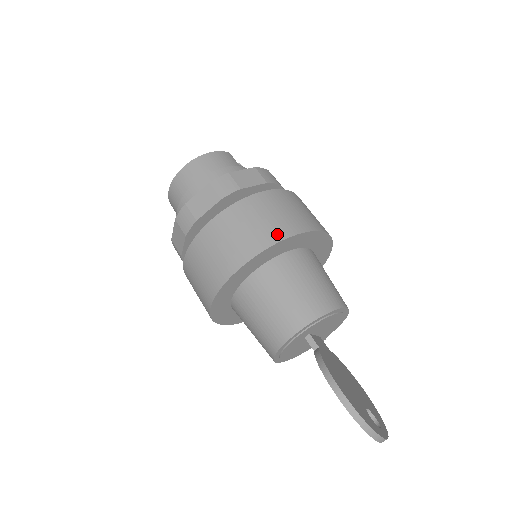
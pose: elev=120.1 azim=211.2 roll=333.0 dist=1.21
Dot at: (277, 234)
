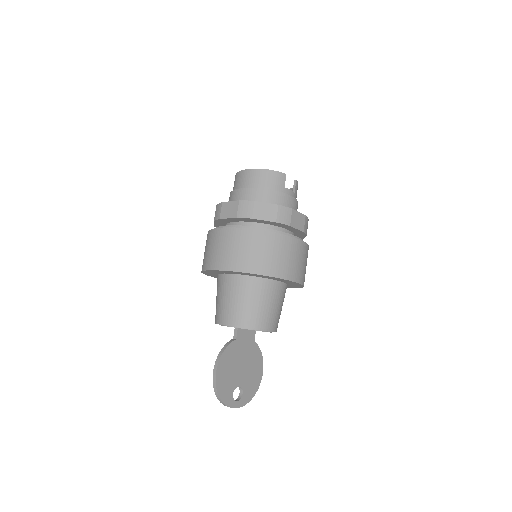
Dot at: (244, 266)
